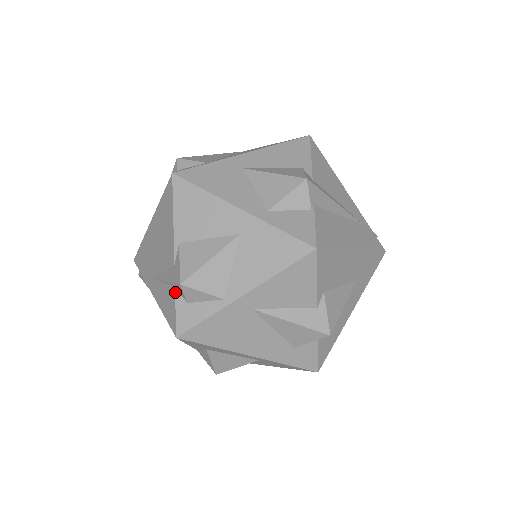
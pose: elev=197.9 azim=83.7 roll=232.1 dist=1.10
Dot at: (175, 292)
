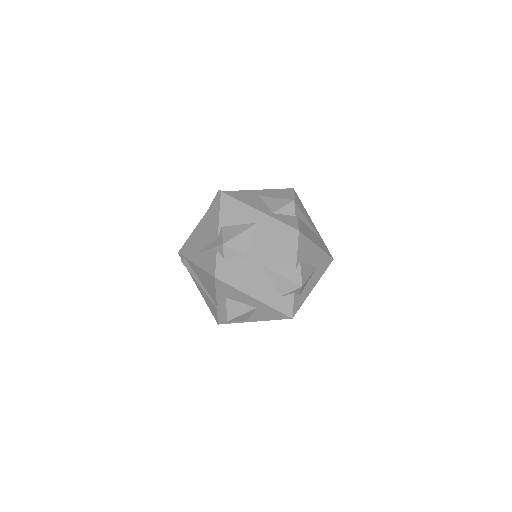
Dot at: (217, 252)
